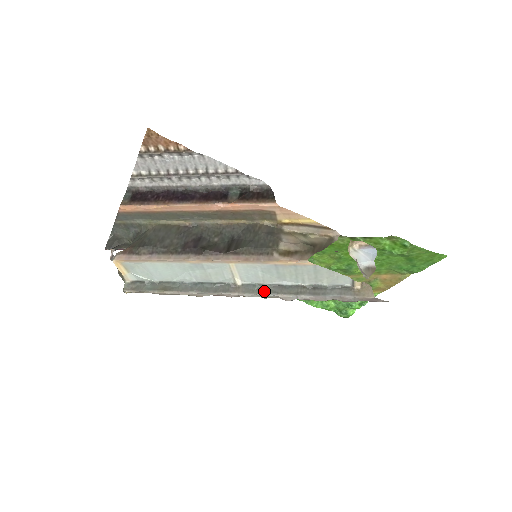
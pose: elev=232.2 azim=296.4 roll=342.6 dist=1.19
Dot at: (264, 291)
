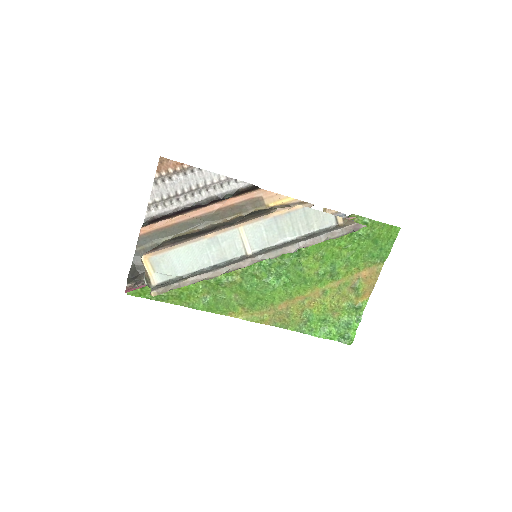
Dot at: (271, 250)
